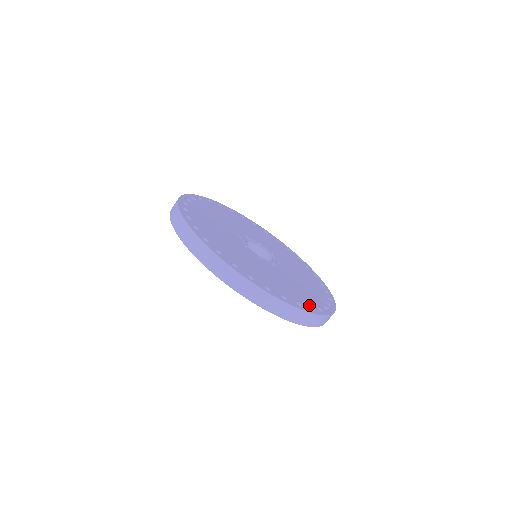
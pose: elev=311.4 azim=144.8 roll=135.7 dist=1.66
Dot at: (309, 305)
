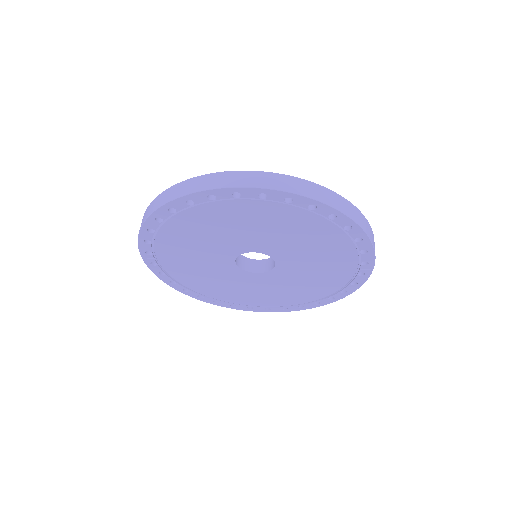
Dot at: occluded
